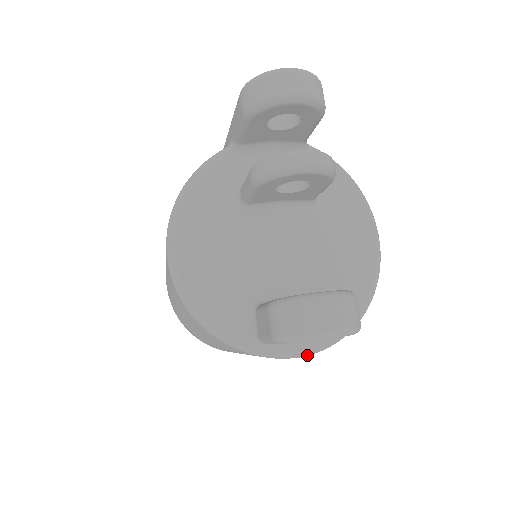
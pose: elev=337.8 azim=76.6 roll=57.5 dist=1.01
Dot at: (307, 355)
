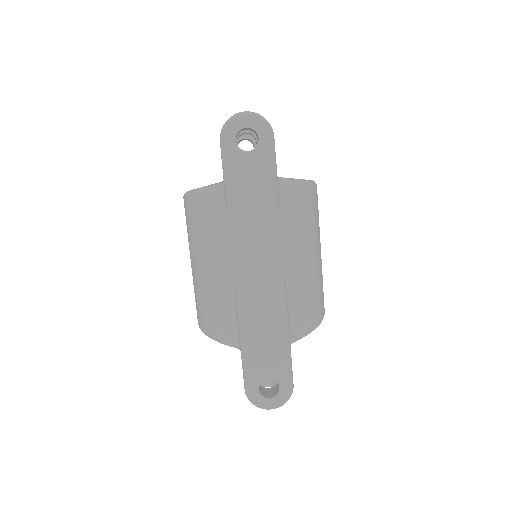
Dot at: occluded
